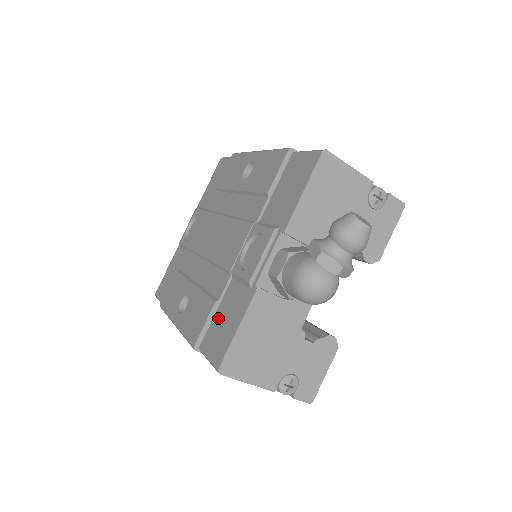
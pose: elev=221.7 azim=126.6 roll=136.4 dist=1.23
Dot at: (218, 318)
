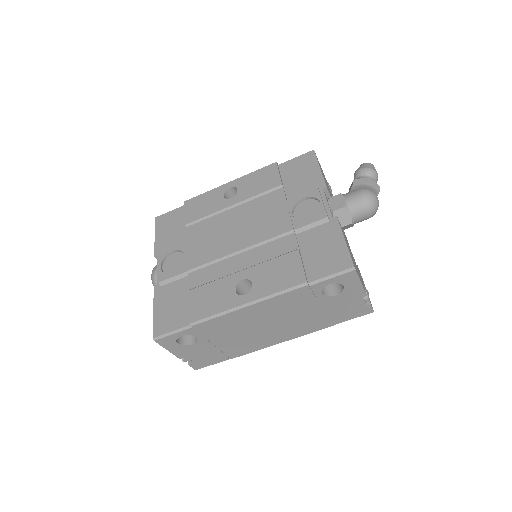
Dot at: (311, 256)
